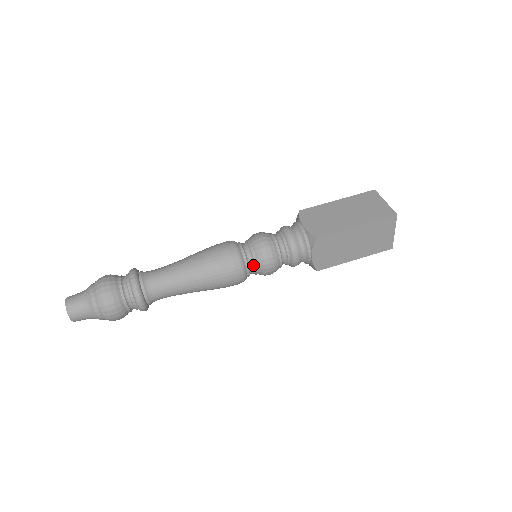
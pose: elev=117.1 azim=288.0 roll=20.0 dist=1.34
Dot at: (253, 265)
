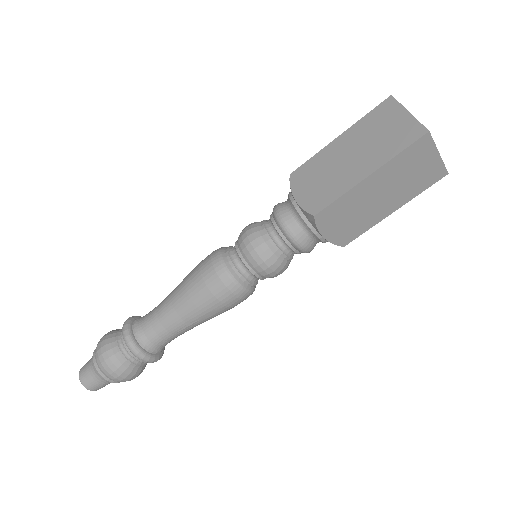
Dot at: occluded
